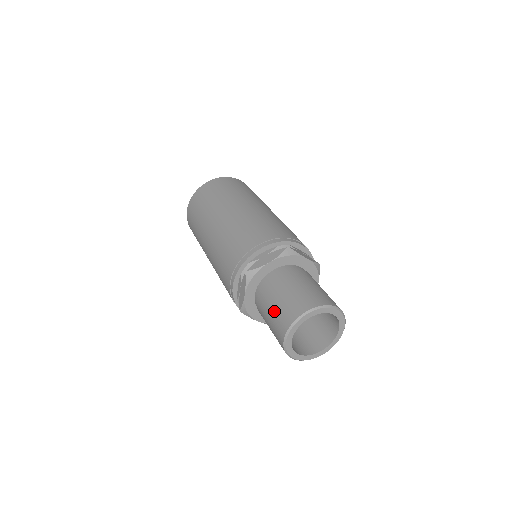
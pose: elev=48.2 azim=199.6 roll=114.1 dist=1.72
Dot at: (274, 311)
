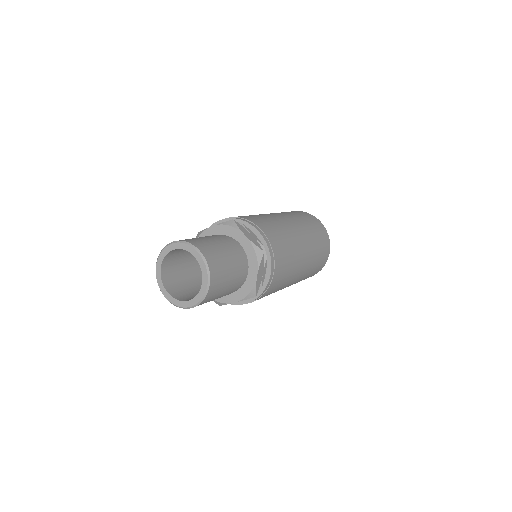
Dot at: occluded
